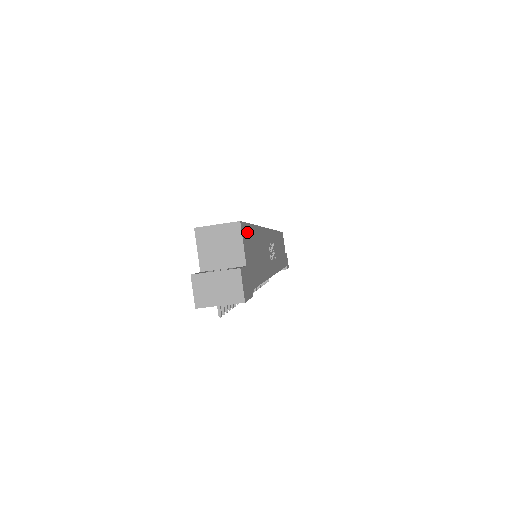
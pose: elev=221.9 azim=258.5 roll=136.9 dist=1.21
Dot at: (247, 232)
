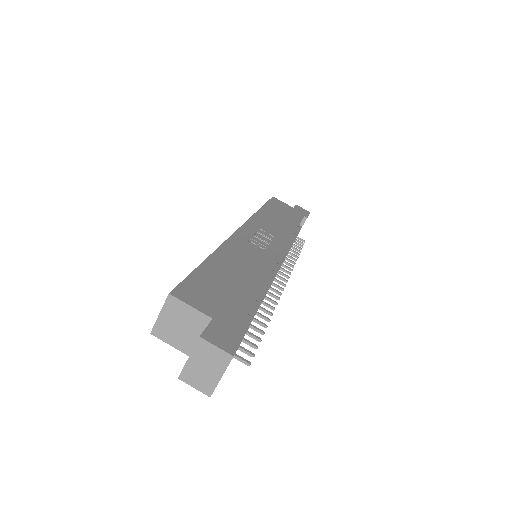
Dot at: (192, 285)
